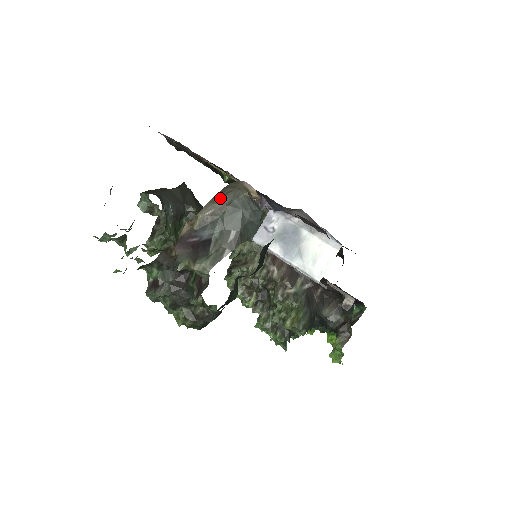
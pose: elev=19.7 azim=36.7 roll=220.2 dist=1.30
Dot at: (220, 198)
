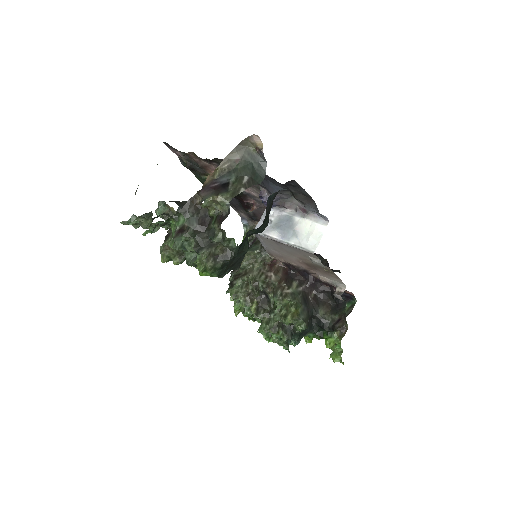
Dot at: (234, 154)
